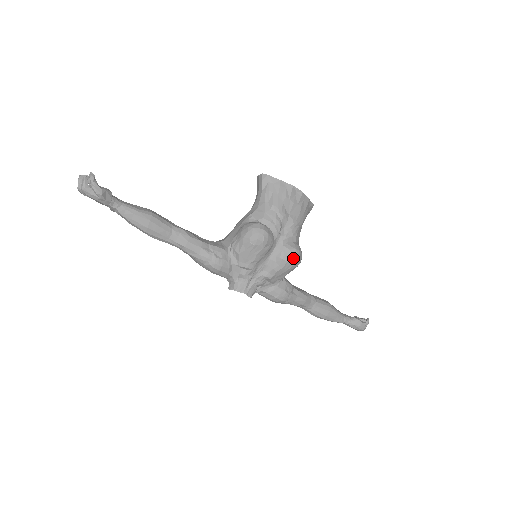
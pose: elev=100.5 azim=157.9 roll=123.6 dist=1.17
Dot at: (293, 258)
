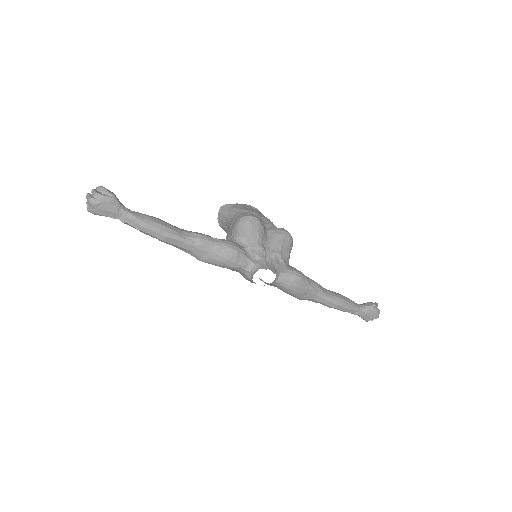
Dot at: (285, 231)
